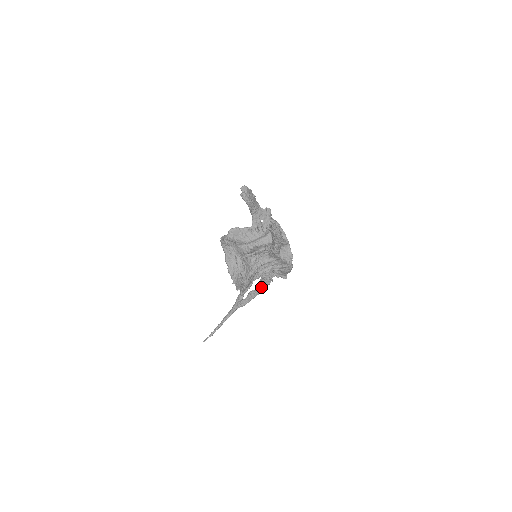
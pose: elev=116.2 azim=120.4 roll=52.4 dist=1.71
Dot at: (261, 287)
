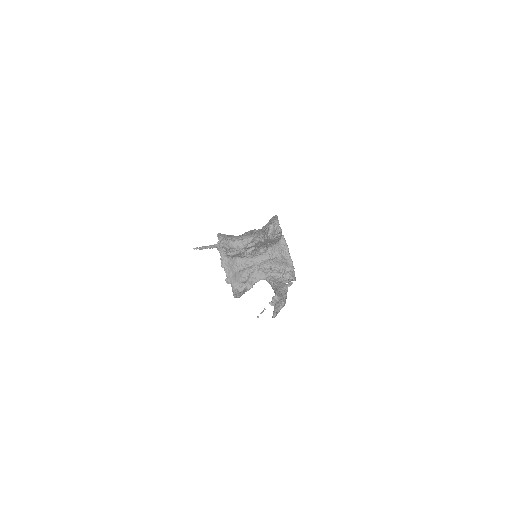
Dot at: occluded
